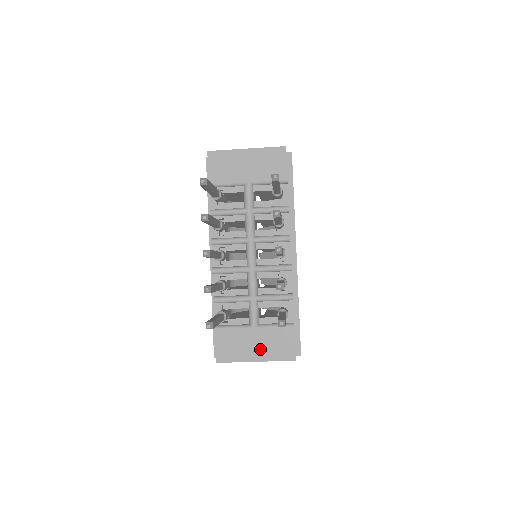
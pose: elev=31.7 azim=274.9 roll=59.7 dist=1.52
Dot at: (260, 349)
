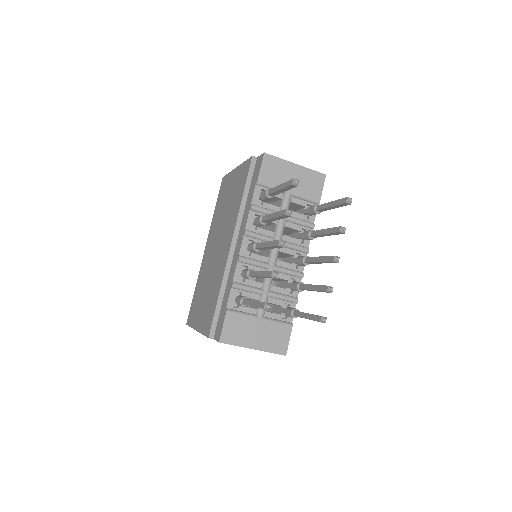
Dot at: (260, 339)
